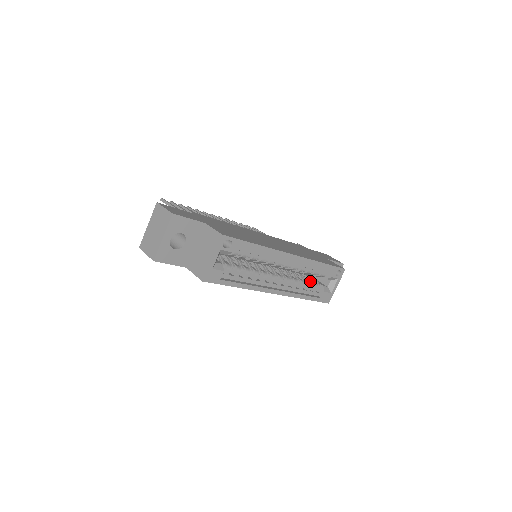
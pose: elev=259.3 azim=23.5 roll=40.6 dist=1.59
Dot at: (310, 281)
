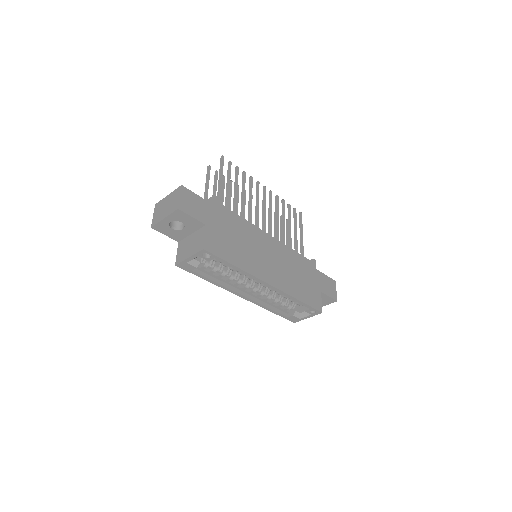
Dot at: (287, 301)
